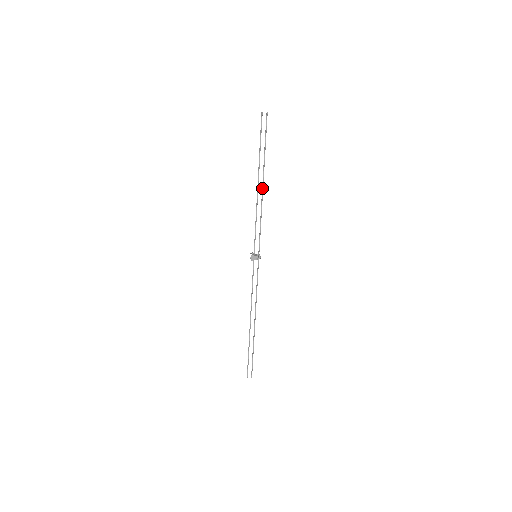
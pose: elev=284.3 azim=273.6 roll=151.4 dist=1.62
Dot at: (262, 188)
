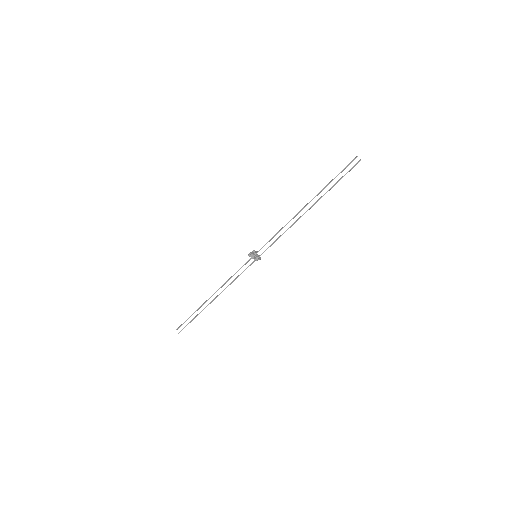
Dot at: occluded
